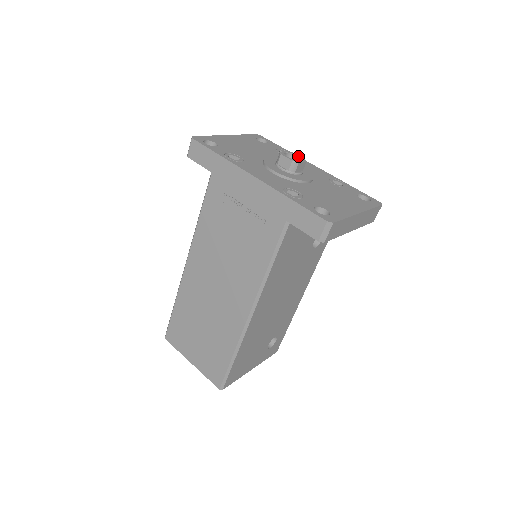
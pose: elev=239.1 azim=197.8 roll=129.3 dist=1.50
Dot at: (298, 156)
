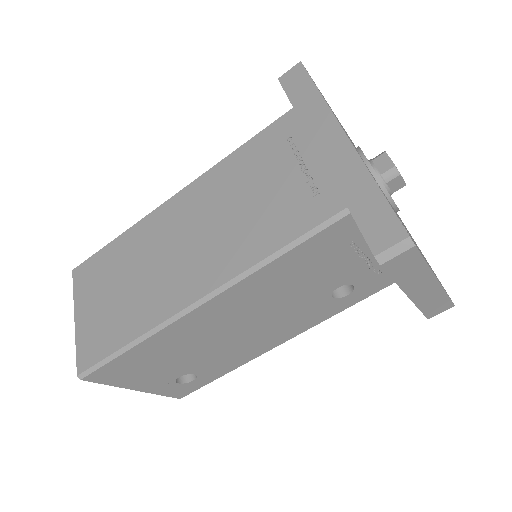
Dot at: occluded
